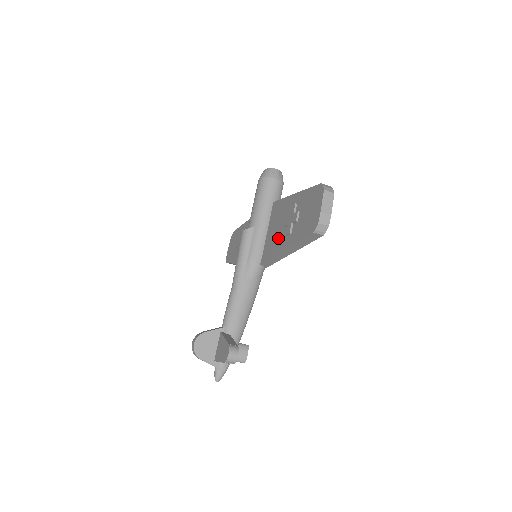
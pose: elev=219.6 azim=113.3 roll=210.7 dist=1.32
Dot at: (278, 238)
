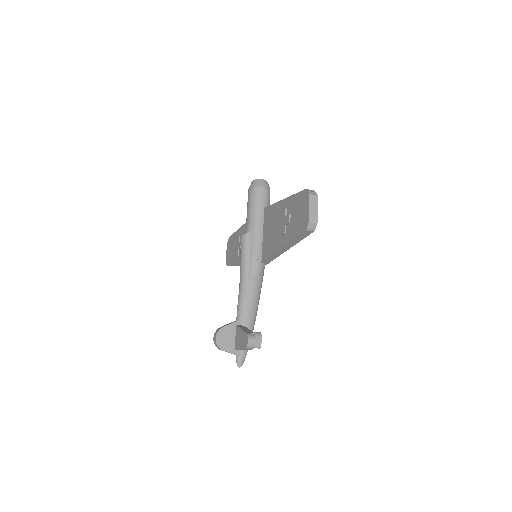
Dot at: (274, 238)
